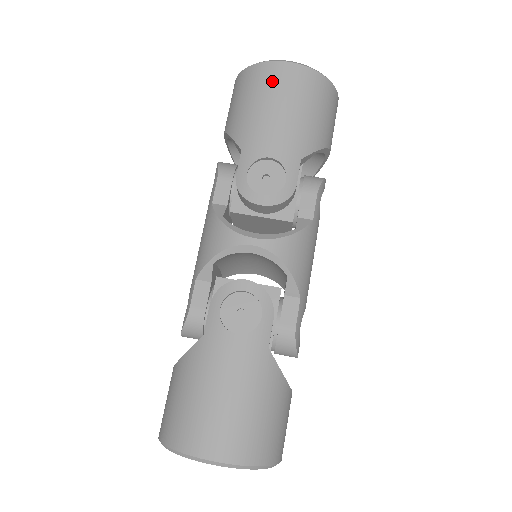
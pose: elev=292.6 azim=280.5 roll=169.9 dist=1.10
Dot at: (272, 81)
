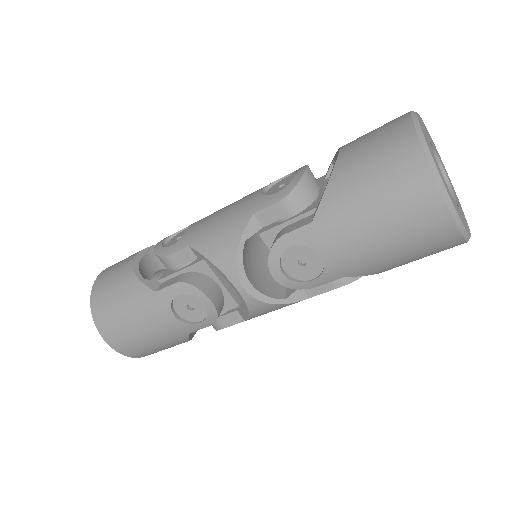
Dot at: (410, 206)
